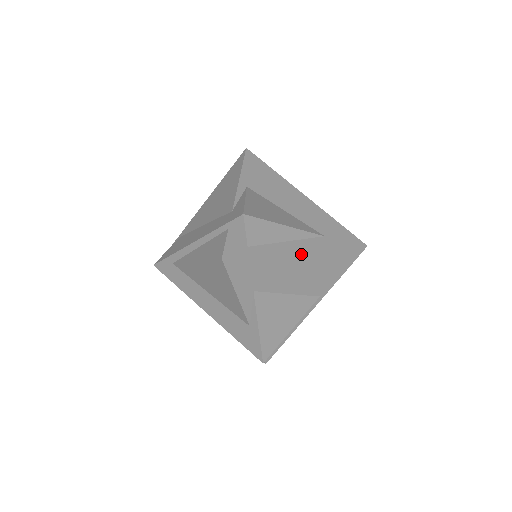
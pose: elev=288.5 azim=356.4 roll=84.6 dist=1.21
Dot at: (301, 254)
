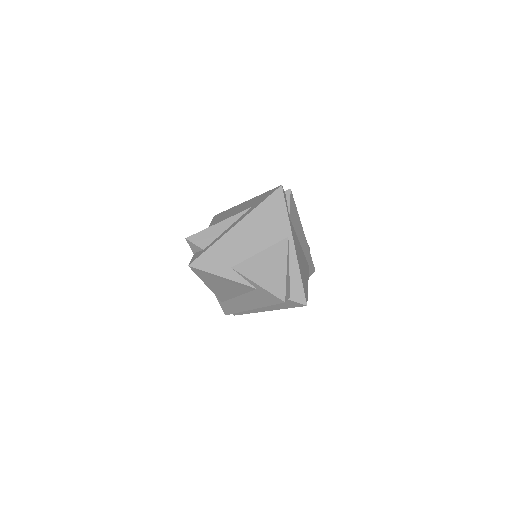
Dot at: (237, 226)
